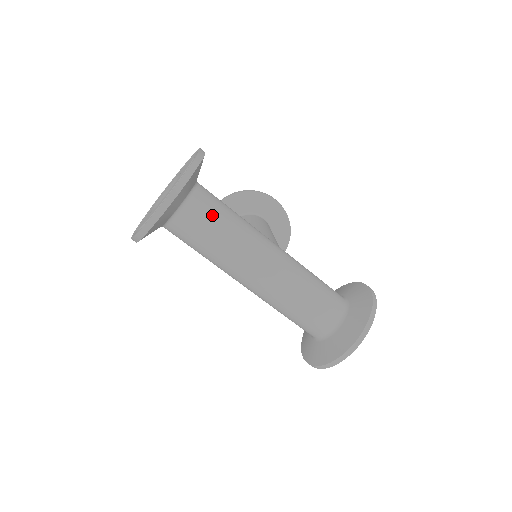
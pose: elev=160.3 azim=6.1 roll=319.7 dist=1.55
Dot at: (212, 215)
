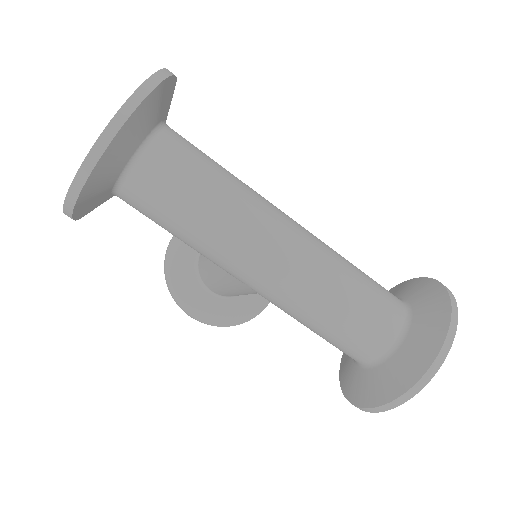
Dot at: (197, 157)
